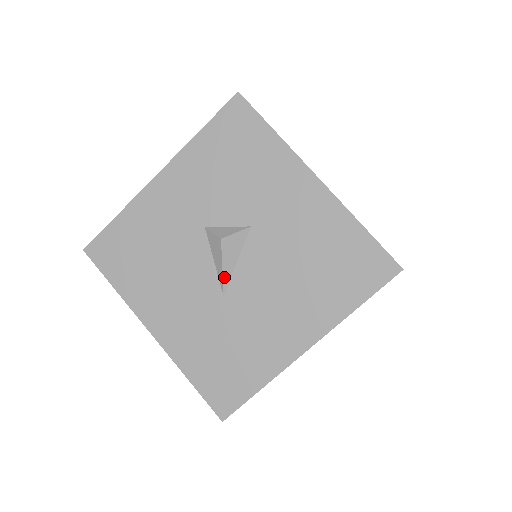
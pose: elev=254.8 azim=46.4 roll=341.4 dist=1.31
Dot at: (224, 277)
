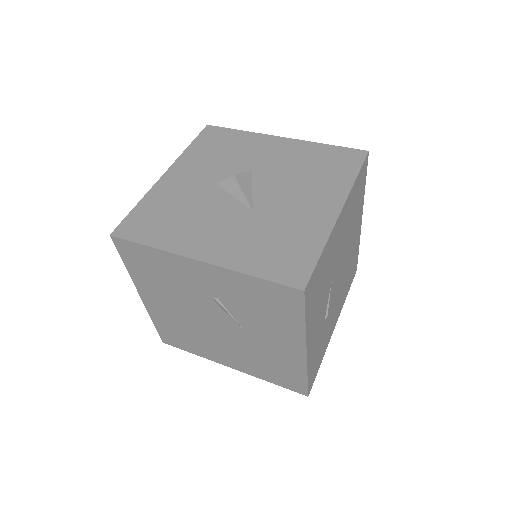
Dot at: (247, 199)
